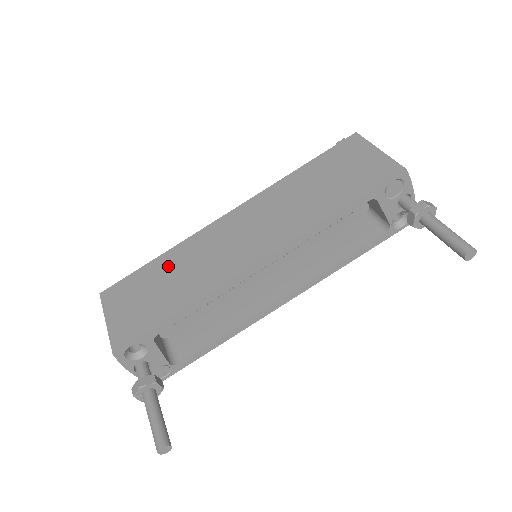
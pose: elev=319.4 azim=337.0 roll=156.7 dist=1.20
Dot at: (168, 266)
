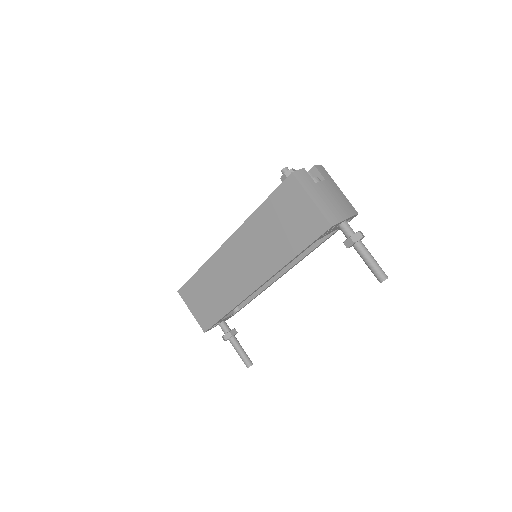
Dot at: (207, 280)
